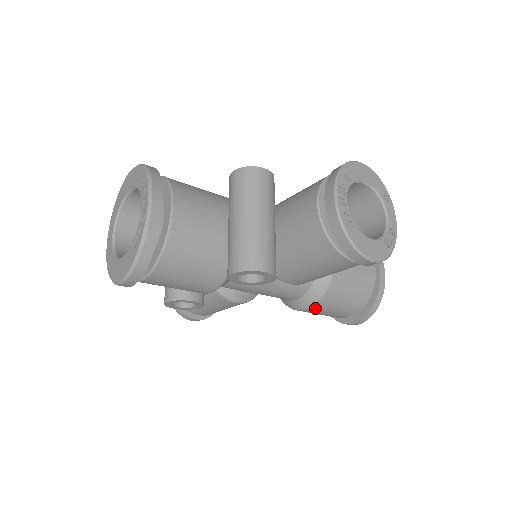
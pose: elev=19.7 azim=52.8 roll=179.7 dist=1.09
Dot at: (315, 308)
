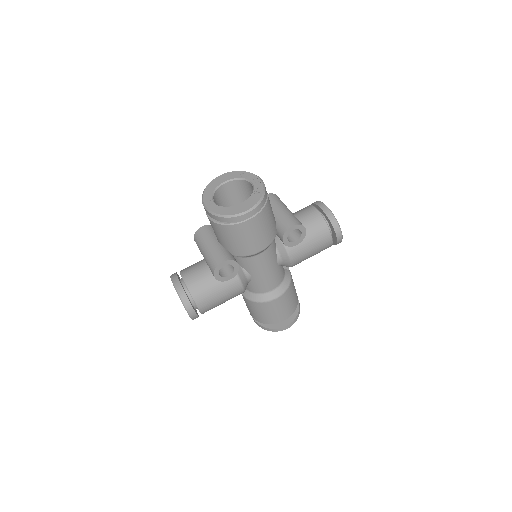
Dot at: (282, 298)
